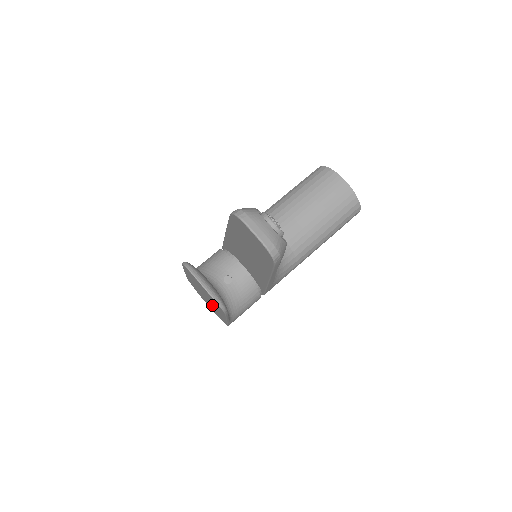
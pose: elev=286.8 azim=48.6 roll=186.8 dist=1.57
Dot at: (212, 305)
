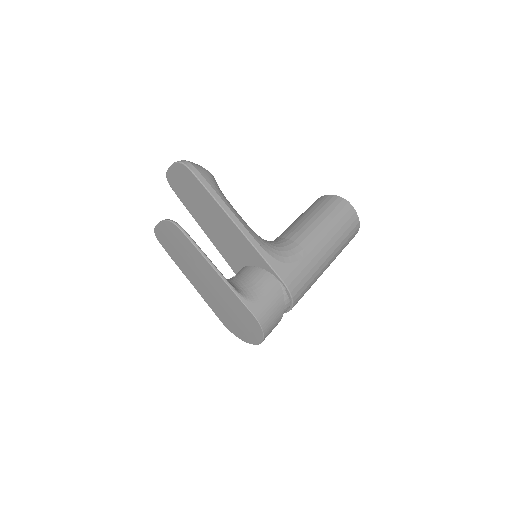
Dot at: (212, 283)
